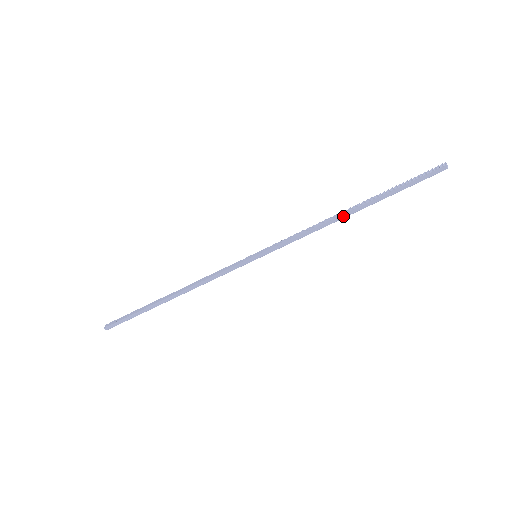
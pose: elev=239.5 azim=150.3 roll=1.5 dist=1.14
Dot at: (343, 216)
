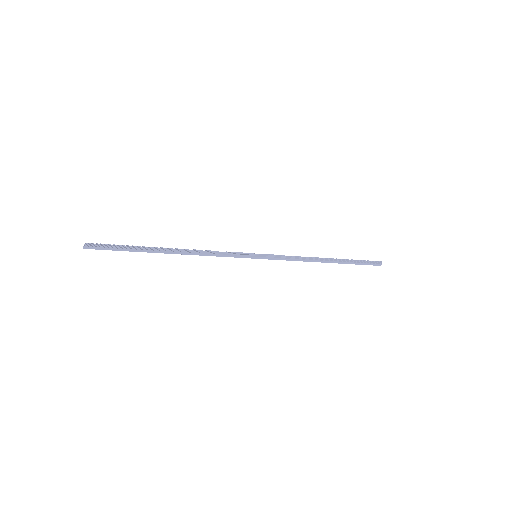
Dot at: (322, 261)
